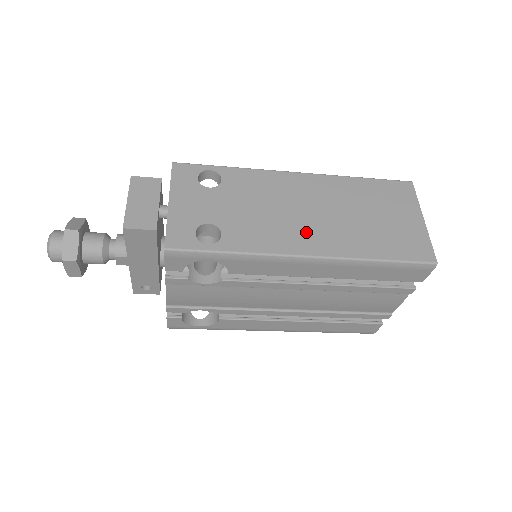
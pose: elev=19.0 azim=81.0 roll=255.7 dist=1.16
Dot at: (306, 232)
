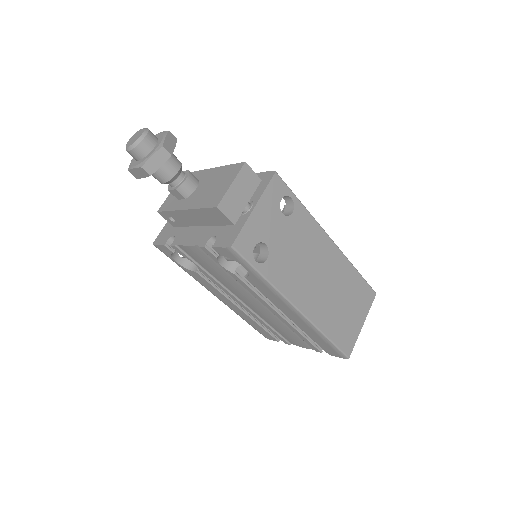
Dot at: (308, 291)
